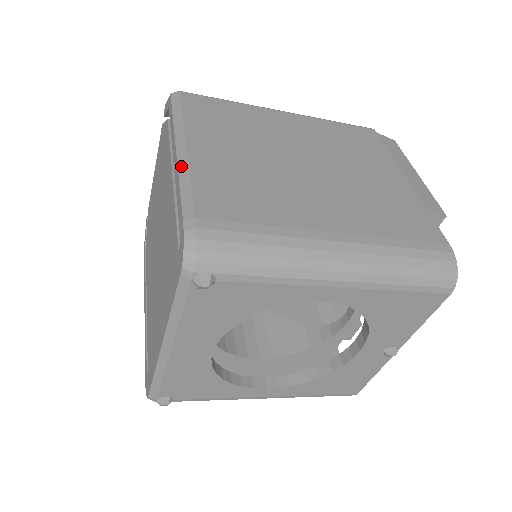
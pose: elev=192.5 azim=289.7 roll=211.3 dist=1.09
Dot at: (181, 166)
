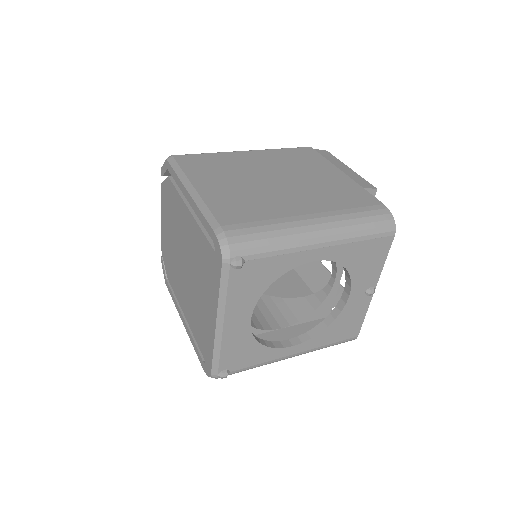
Dot at: (196, 200)
